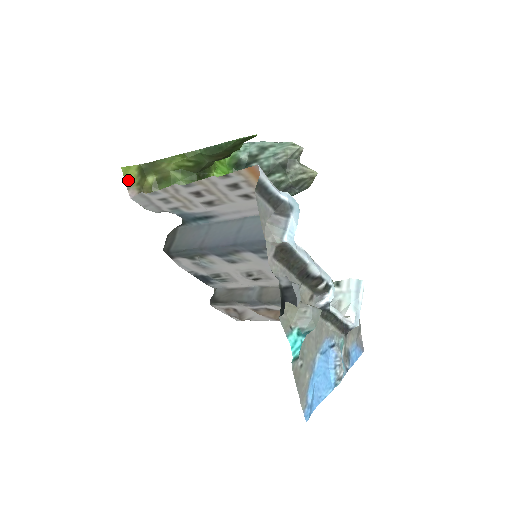
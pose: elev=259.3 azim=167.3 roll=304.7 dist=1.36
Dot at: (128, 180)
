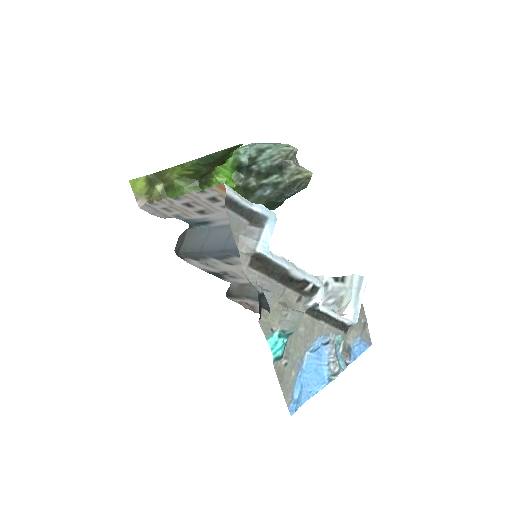
Dot at: (136, 191)
